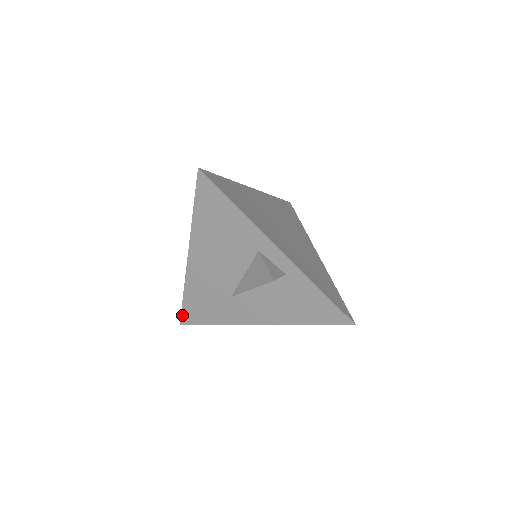
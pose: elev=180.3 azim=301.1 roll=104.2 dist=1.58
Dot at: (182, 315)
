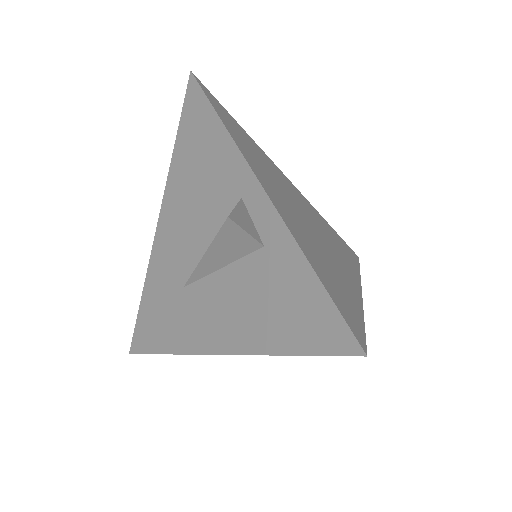
Dot at: (143, 353)
